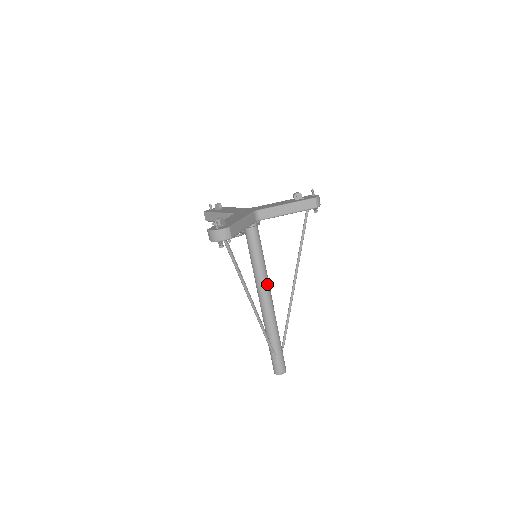
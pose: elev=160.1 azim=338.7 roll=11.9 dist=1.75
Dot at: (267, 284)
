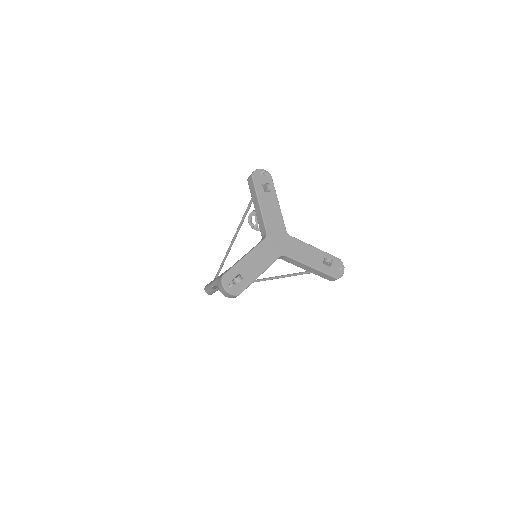
Dot at: occluded
